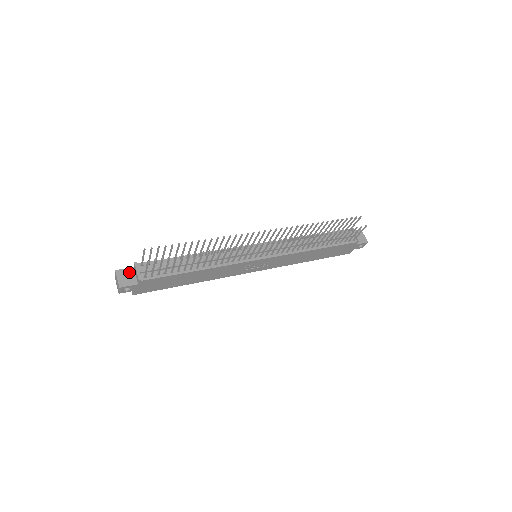
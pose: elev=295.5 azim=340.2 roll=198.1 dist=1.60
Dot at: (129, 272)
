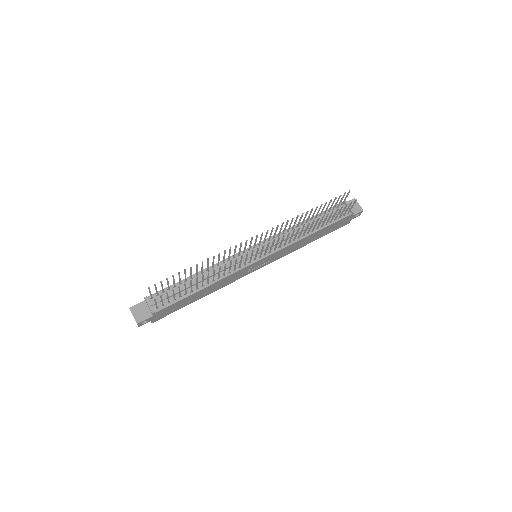
Dot at: (142, 306)
